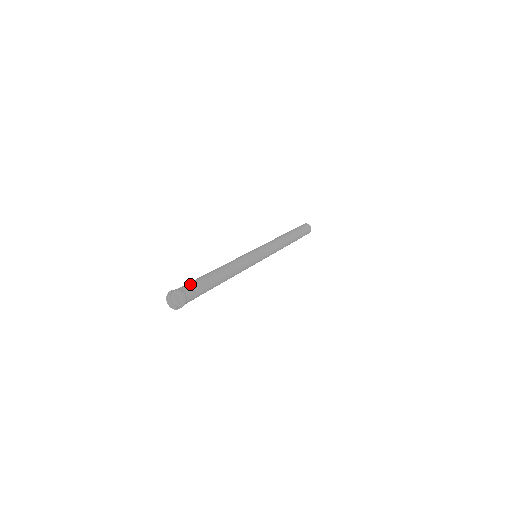
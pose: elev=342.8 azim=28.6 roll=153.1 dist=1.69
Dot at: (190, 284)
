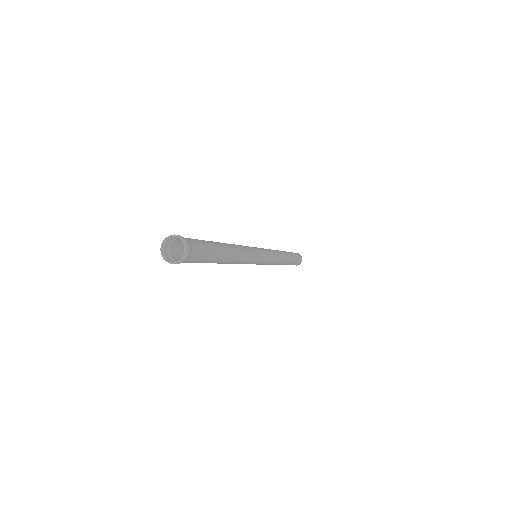
Dot at: occluded
